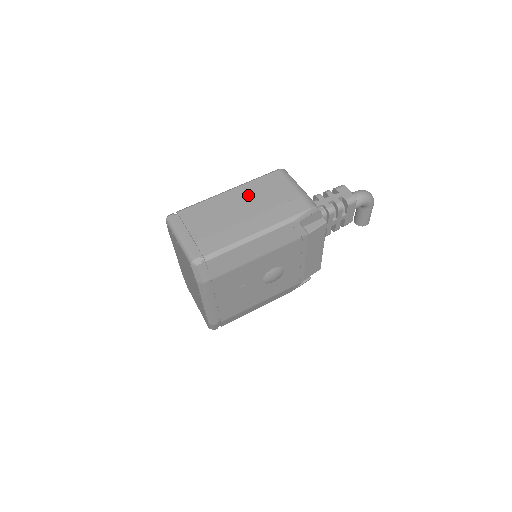
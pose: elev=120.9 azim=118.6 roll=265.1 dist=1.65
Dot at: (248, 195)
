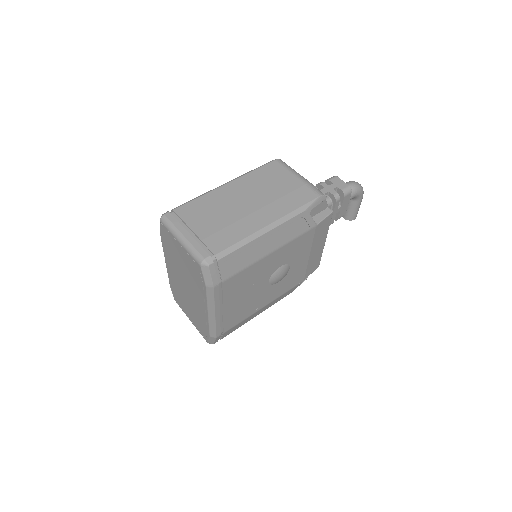
Dot at: (249, 187)
